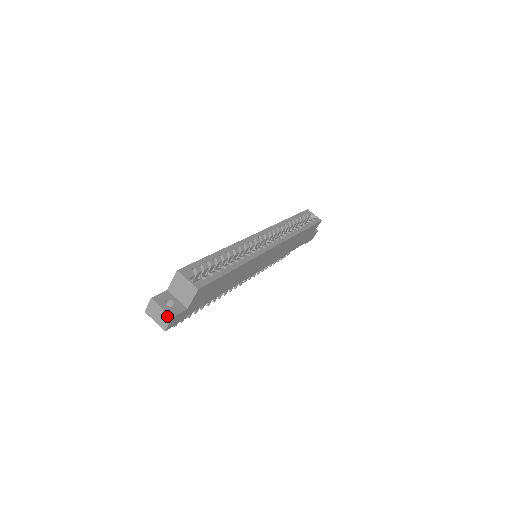
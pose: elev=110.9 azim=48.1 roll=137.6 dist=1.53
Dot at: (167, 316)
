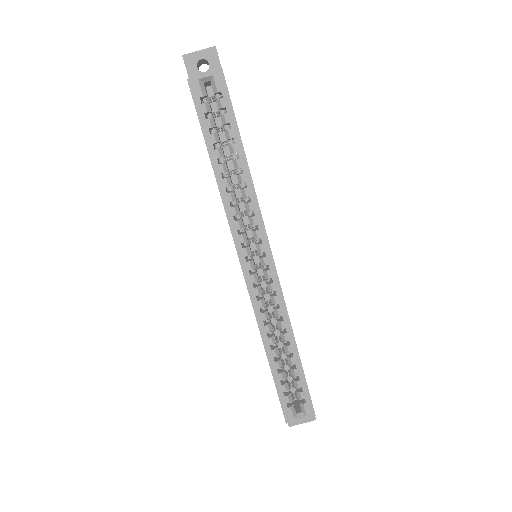
Dot at: (311, 420)
